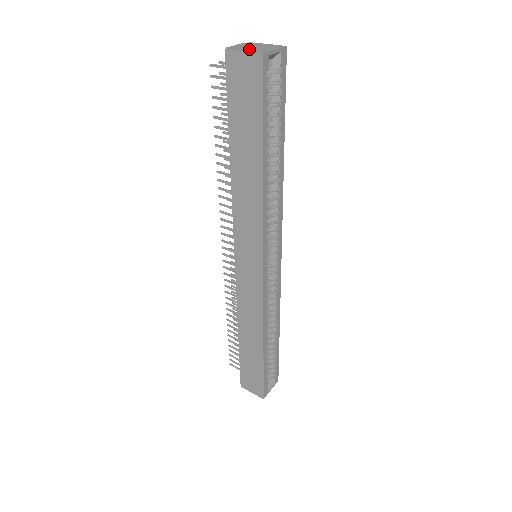
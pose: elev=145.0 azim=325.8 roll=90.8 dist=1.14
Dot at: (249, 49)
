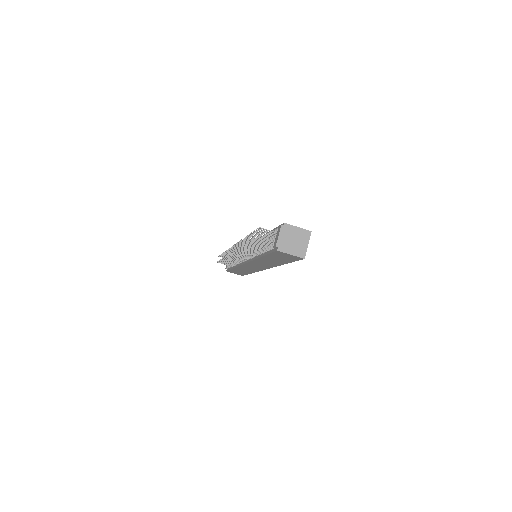
Dot at: (293, 249)
